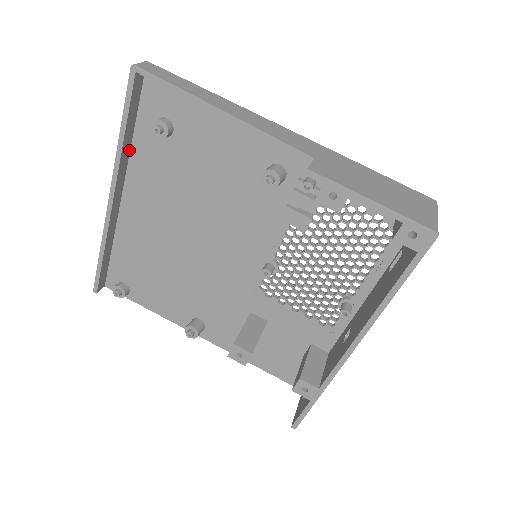
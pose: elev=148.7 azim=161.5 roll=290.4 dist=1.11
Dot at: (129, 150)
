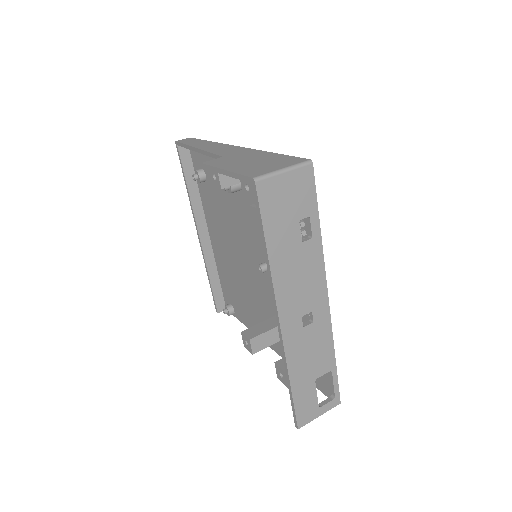
Dot at: (200, 198)
